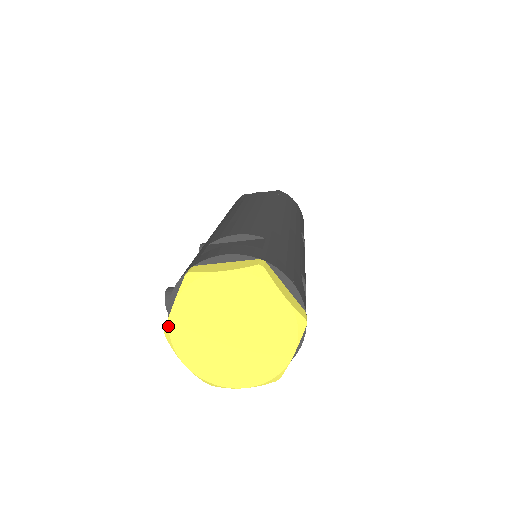
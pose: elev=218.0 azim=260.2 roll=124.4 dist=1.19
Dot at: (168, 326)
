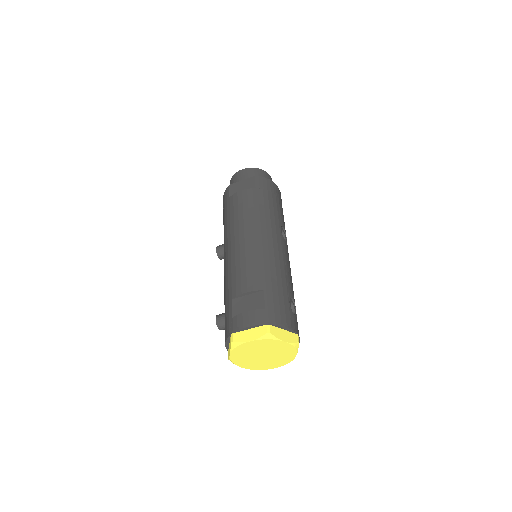
Dot at: (230, 360)
